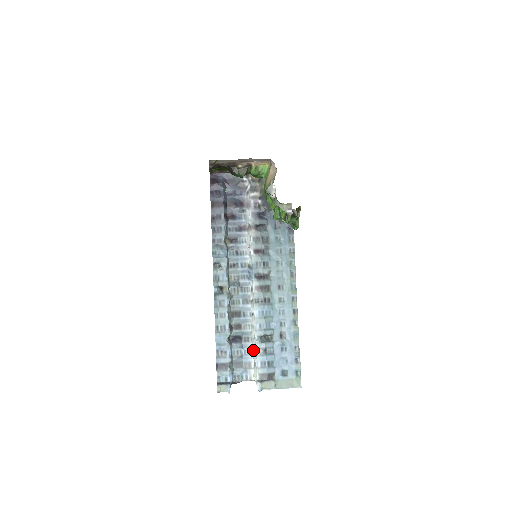
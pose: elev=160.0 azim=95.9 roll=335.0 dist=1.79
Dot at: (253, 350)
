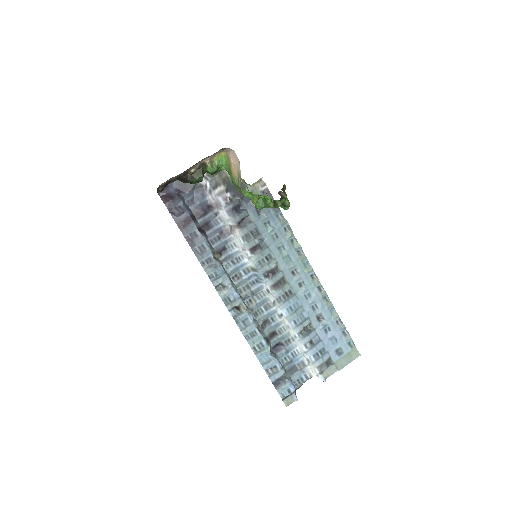
Dot at: (299, 348)
